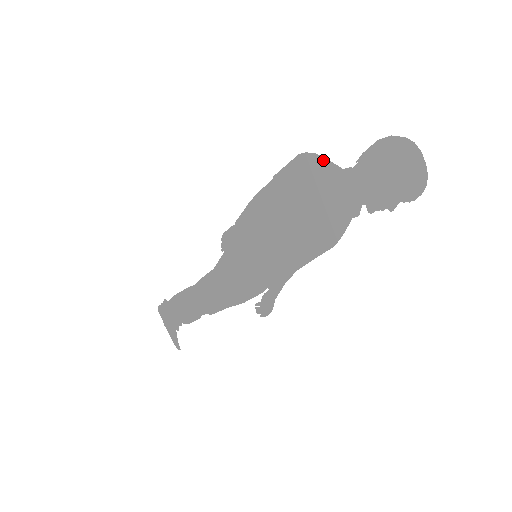
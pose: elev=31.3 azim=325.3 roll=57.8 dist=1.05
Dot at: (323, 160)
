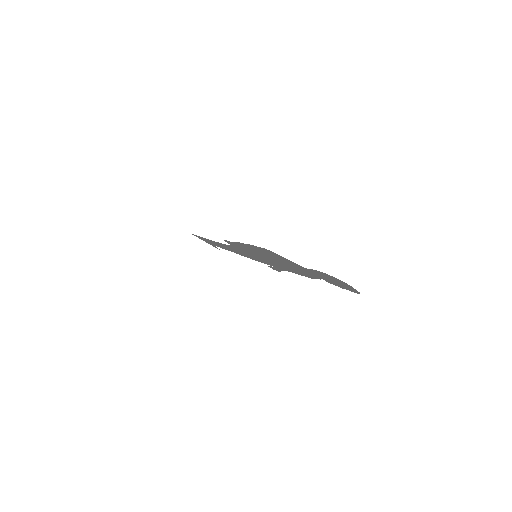
Dot at: (284, 258)
